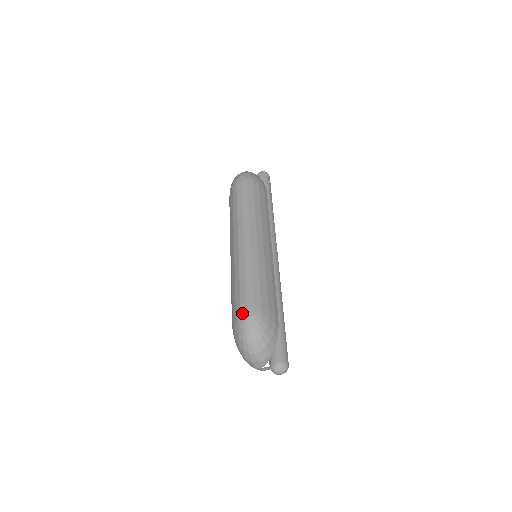
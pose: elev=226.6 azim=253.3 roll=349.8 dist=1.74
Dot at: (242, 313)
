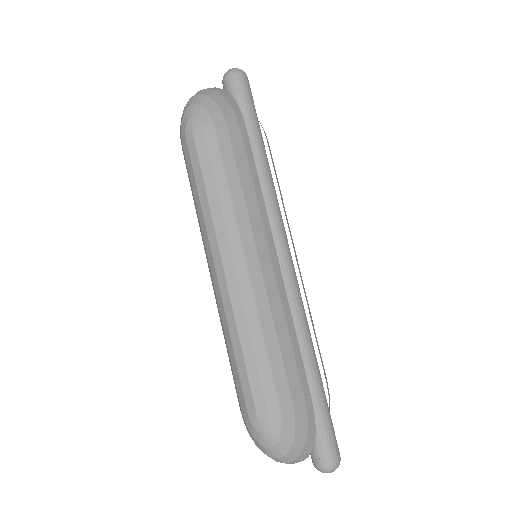
Dot at: (251, 420)
